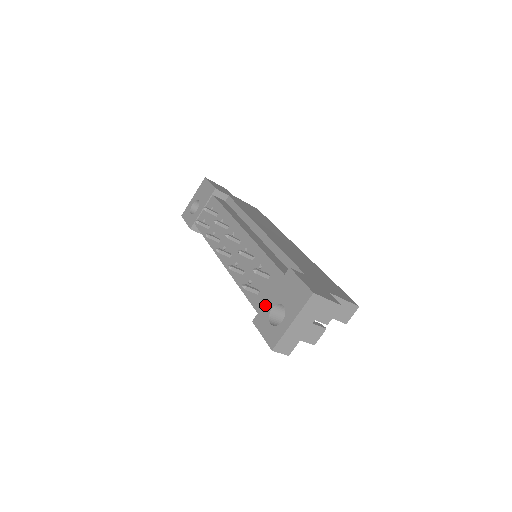
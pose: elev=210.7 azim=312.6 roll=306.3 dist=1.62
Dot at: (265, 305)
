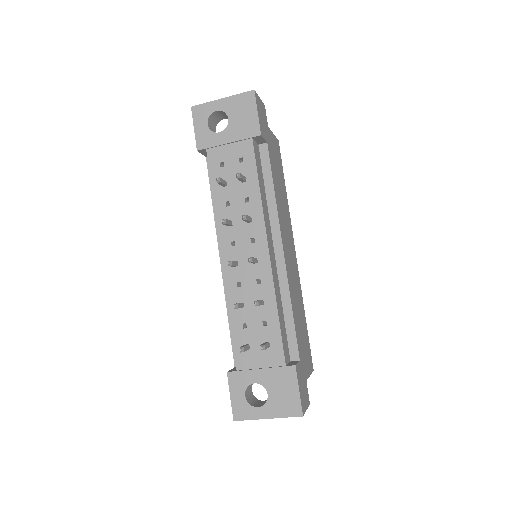
Dot at: (249, 373)
